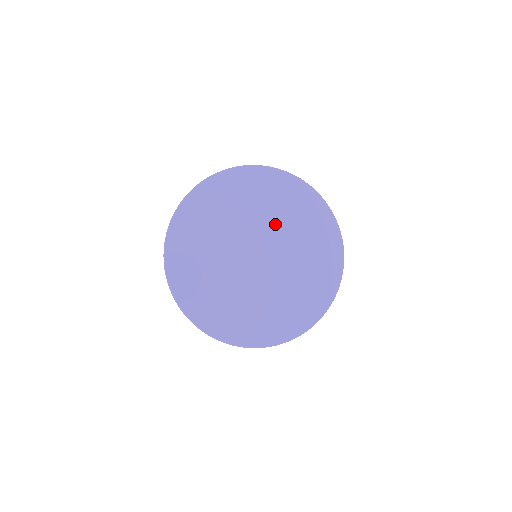
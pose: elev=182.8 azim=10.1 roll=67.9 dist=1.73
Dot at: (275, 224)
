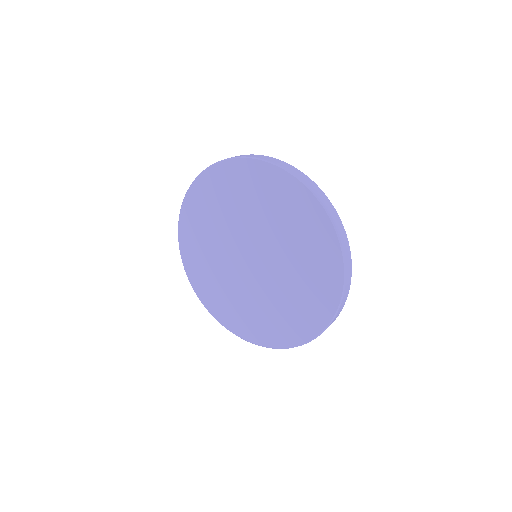
Dot at: (247, 219)
